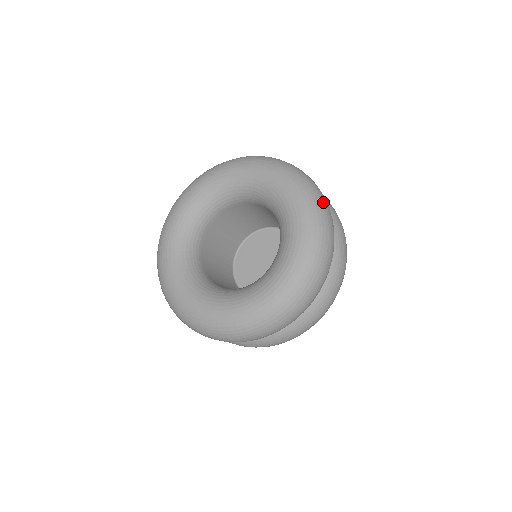
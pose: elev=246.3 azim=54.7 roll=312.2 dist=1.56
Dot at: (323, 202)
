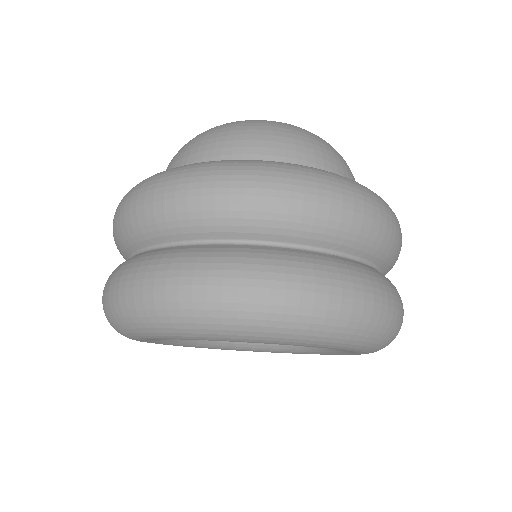
Dot at: (398, 325)
